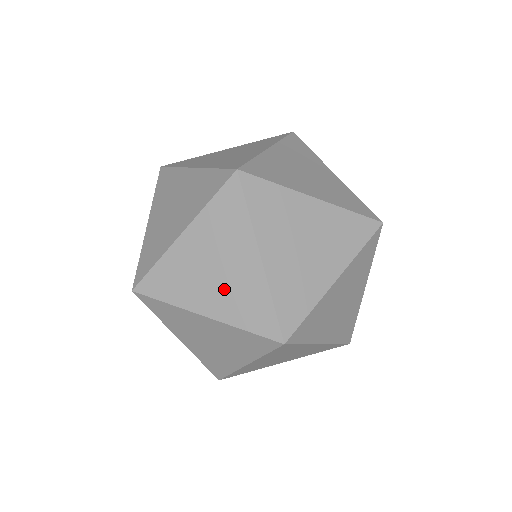
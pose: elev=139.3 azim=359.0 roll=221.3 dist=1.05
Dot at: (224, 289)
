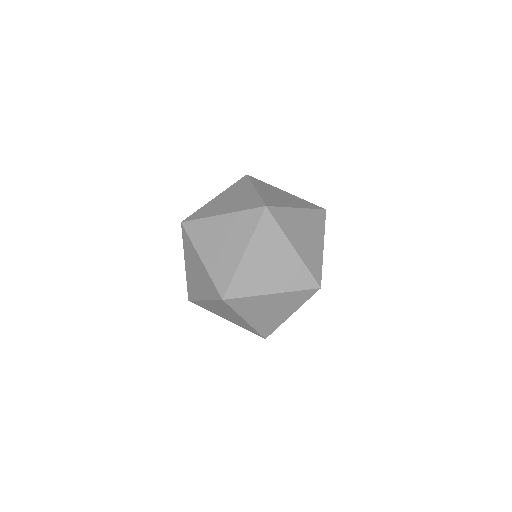
Dot at: occluded
